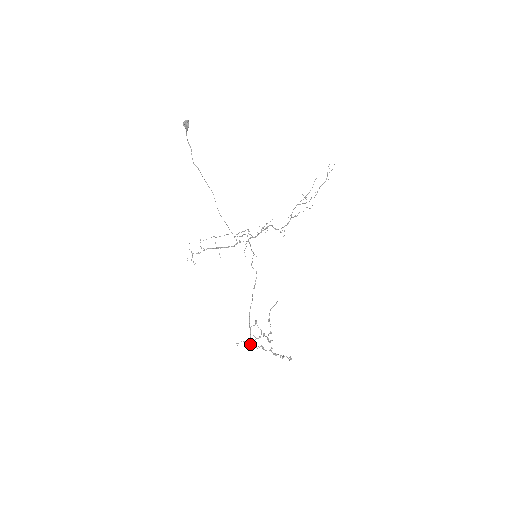
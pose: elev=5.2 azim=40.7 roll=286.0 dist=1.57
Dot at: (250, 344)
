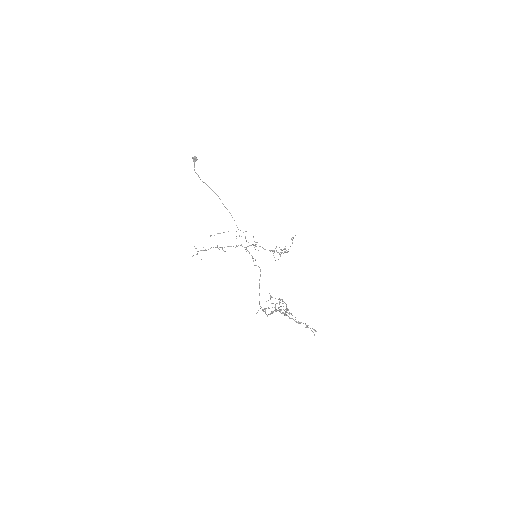
Dot at: (270, 313)
